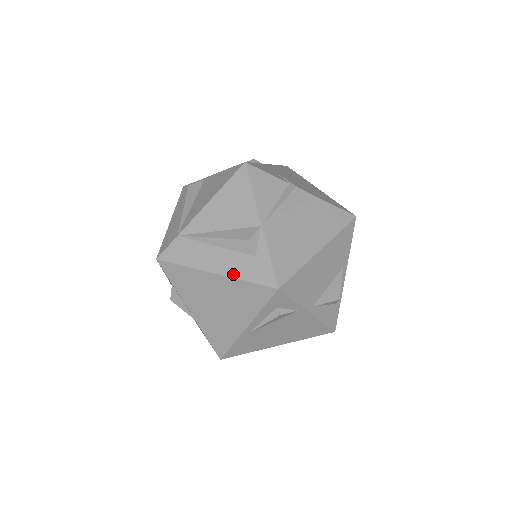
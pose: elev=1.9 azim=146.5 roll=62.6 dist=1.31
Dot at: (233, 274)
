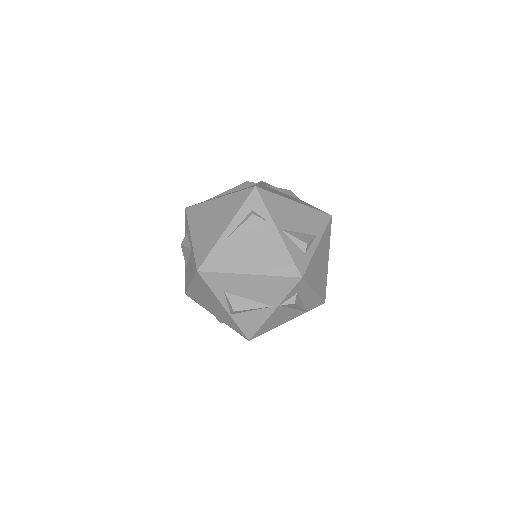
Dot at: (230, 194)
